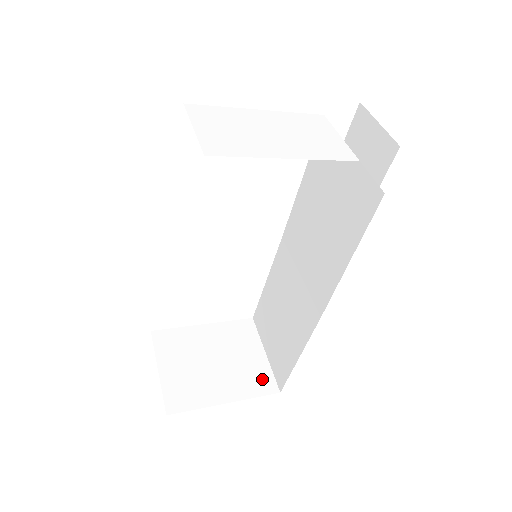
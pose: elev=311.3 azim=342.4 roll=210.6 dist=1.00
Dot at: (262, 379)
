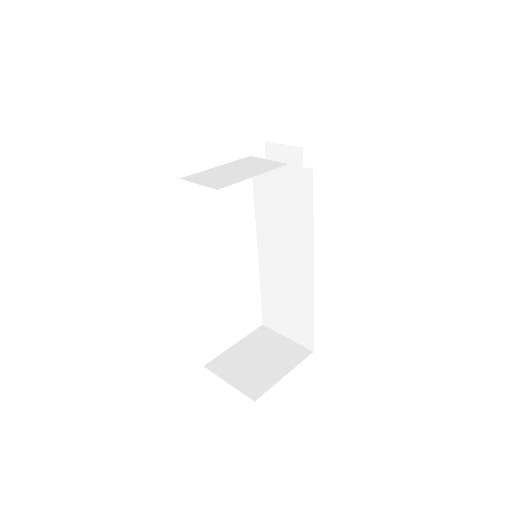
Dot at: (296, 351)
